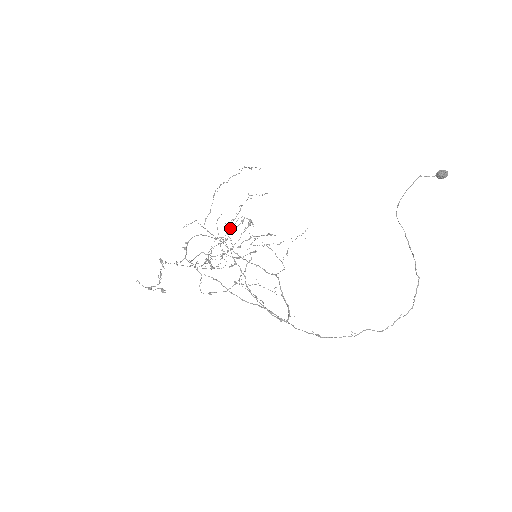
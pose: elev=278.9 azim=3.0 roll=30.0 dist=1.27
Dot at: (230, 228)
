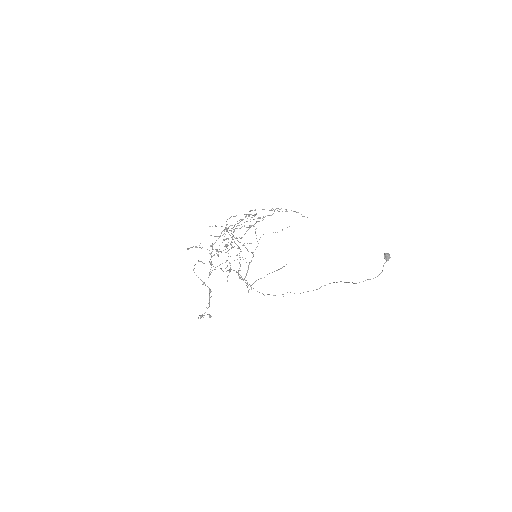
Dot at: occluded
